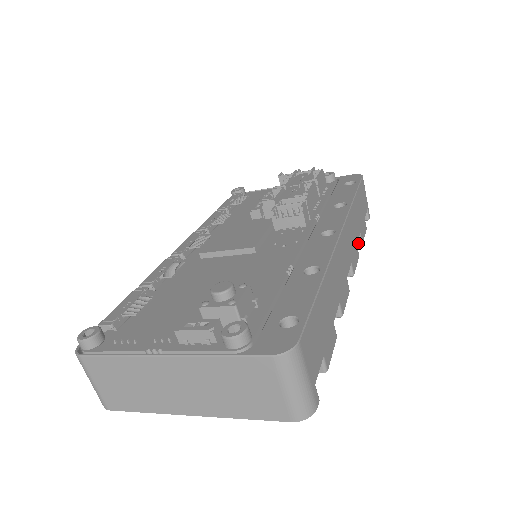
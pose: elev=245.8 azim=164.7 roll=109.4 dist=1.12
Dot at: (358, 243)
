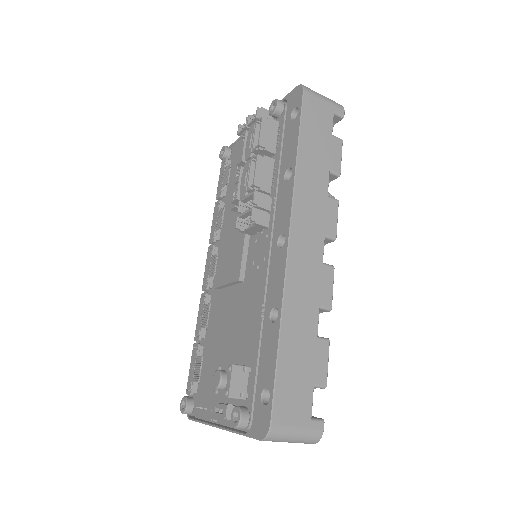
Dot at: (335, 177)
